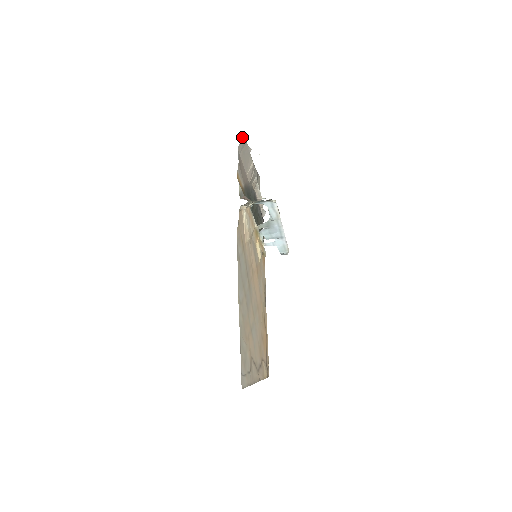
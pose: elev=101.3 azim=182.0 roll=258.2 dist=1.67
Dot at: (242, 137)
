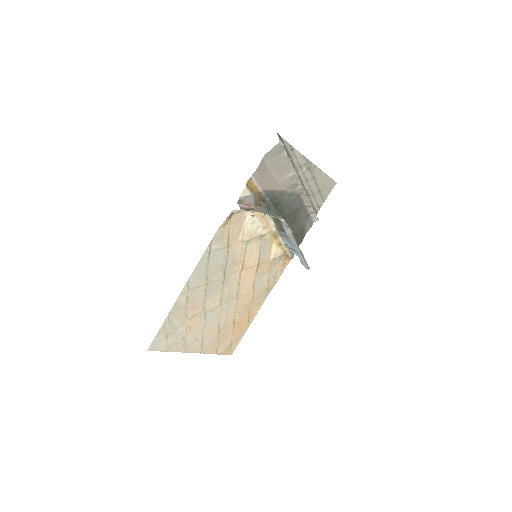
Dot at: (274, 146)
